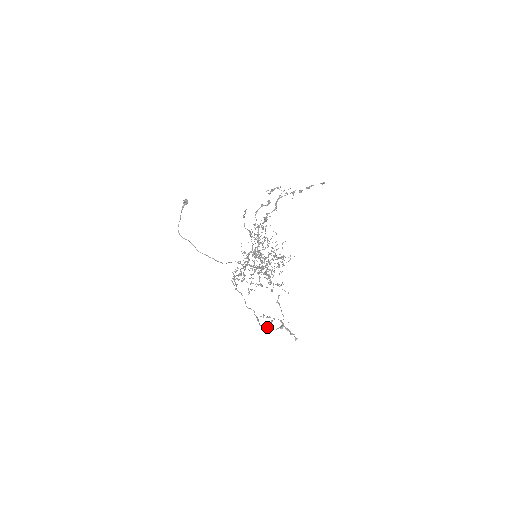
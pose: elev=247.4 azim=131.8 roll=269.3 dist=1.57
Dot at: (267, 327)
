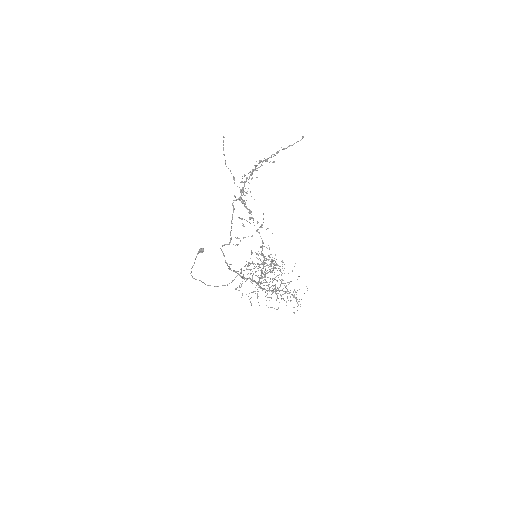
Dot at: occluded
